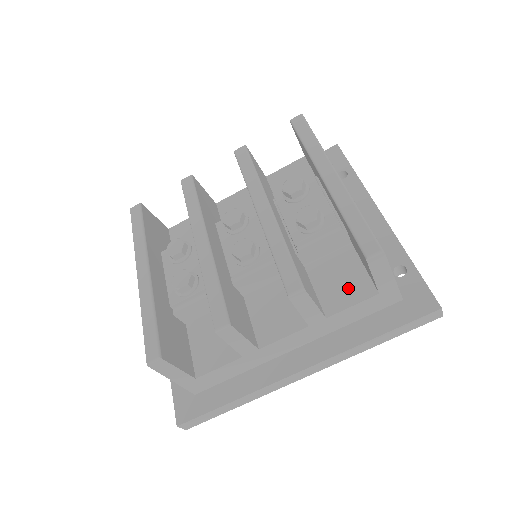
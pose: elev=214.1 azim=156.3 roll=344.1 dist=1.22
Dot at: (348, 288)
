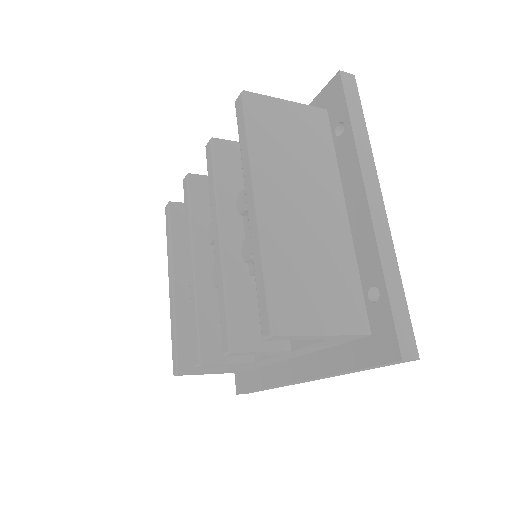
Dot at: occluded
